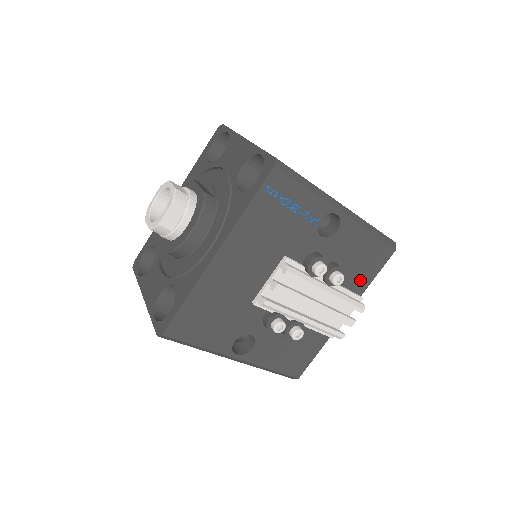
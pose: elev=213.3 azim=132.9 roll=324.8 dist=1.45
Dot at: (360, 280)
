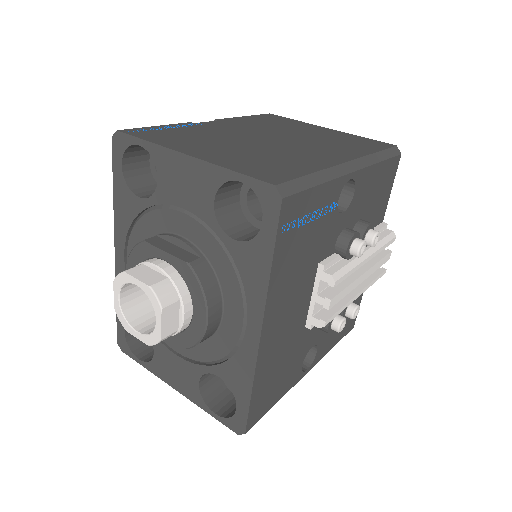
Dot at: (379, 211)
